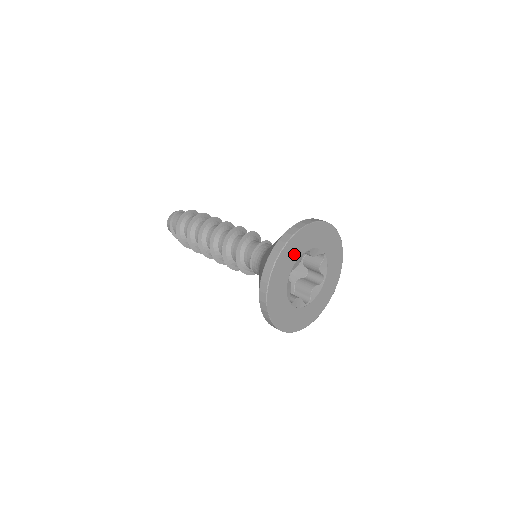
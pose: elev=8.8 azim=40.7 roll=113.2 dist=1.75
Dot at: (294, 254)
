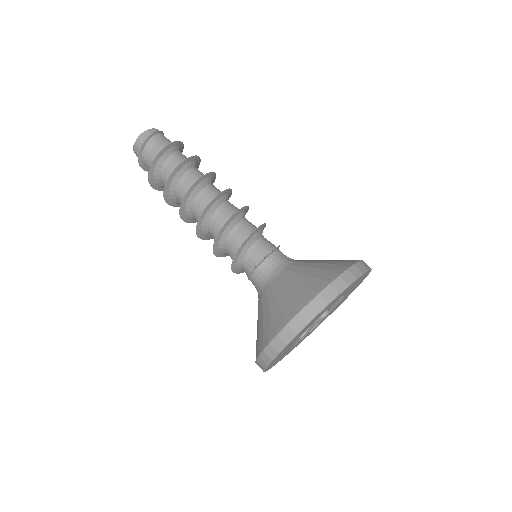
Dot at: (326, 309)
